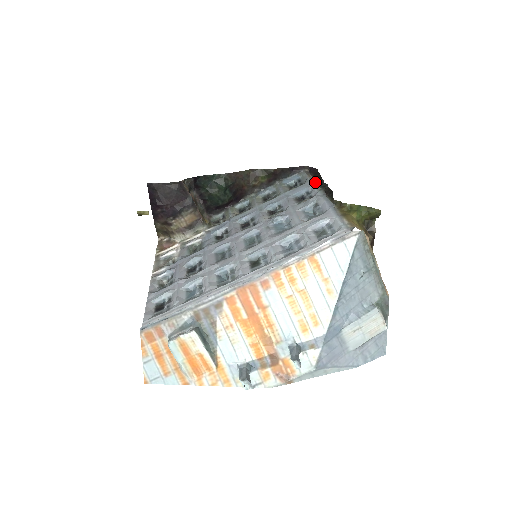
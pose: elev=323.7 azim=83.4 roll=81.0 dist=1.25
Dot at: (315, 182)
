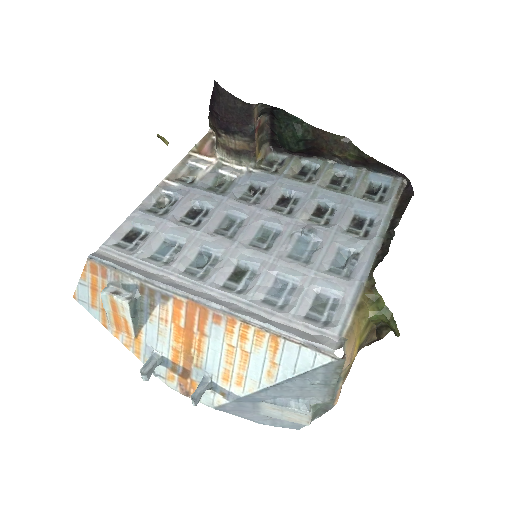
Dot at: (392, 214)
